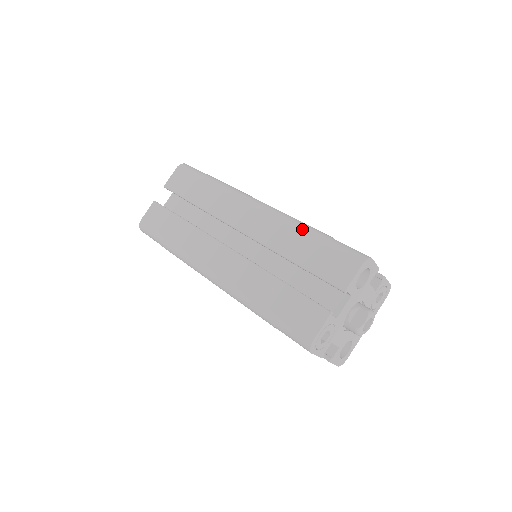
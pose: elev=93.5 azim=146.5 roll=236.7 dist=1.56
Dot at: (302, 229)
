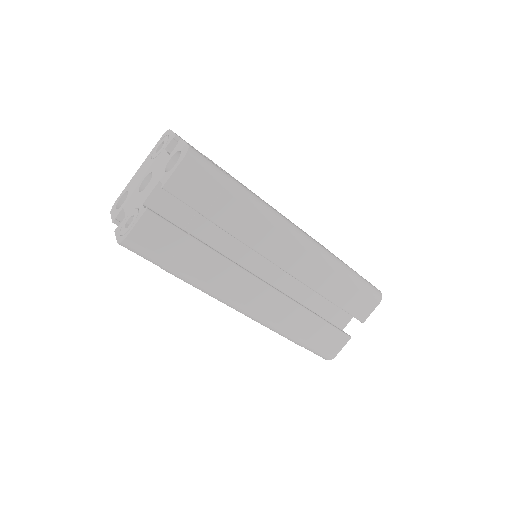
Dot at: (342, 272)
